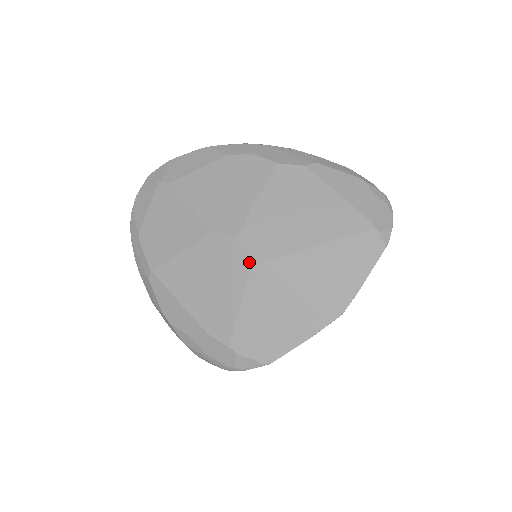
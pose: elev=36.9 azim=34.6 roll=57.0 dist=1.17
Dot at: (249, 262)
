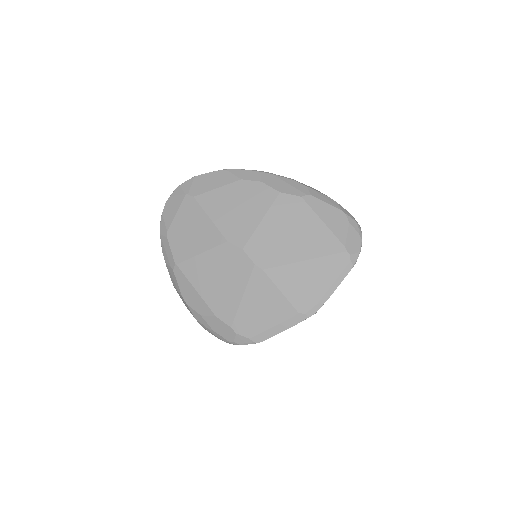
Dot at: (251, 268)
